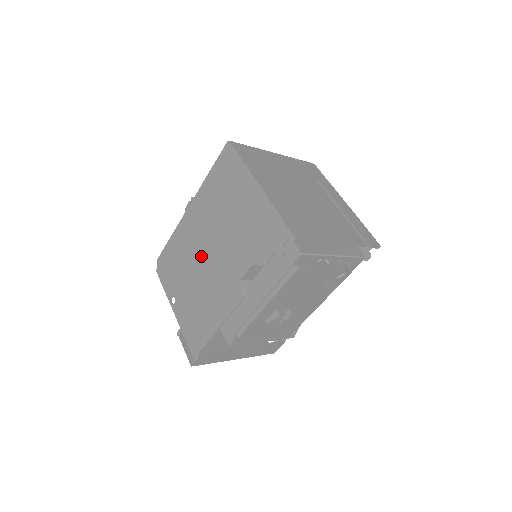
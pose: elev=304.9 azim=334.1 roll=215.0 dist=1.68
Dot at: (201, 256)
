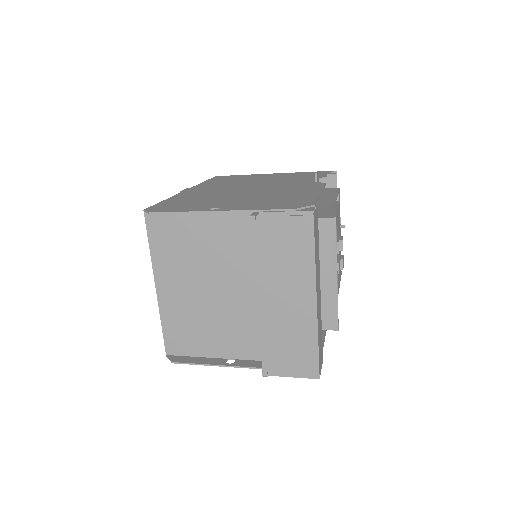
Dot at: (239, 191)
